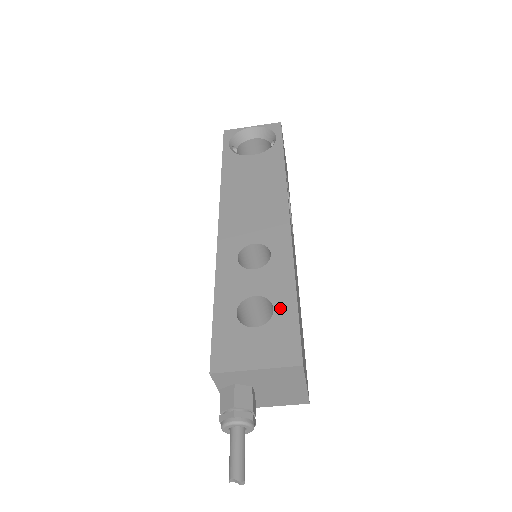
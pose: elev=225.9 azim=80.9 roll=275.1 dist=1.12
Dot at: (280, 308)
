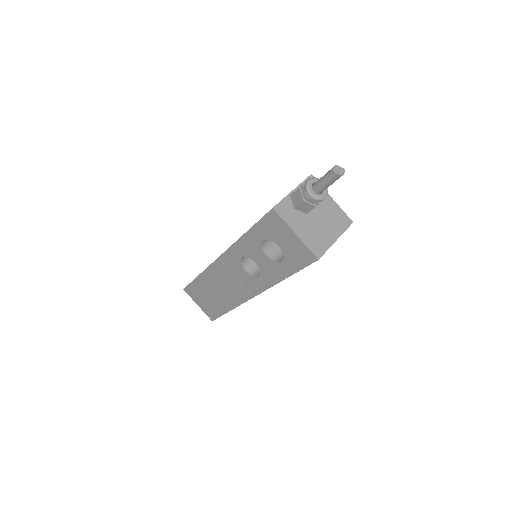
Dot at: occluded
